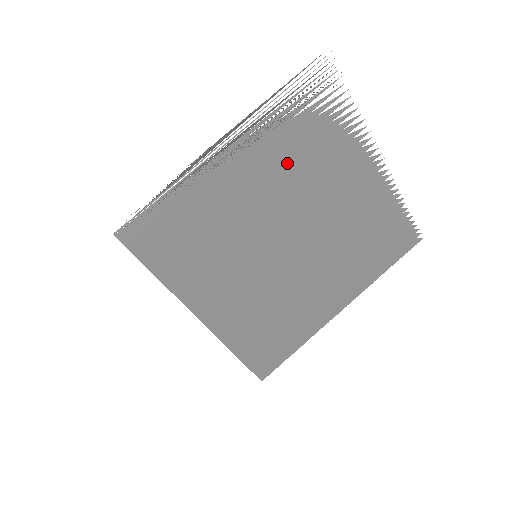
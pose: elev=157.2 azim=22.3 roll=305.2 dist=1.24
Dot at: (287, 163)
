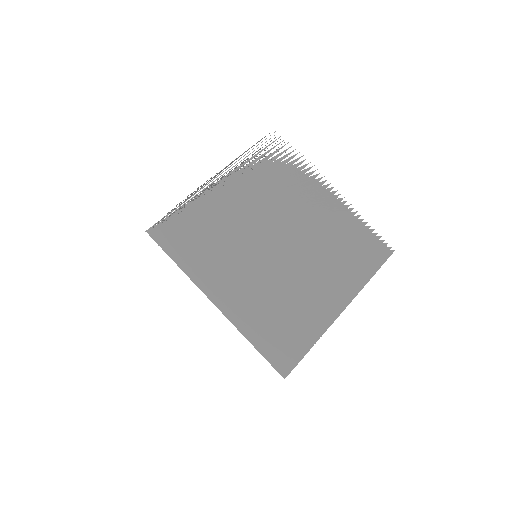
Dot at: (266, 191)
